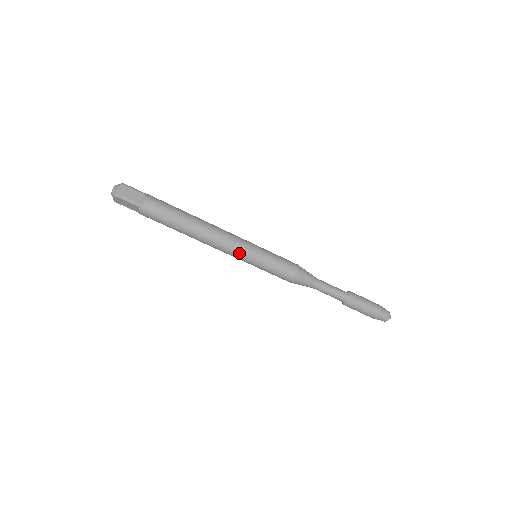
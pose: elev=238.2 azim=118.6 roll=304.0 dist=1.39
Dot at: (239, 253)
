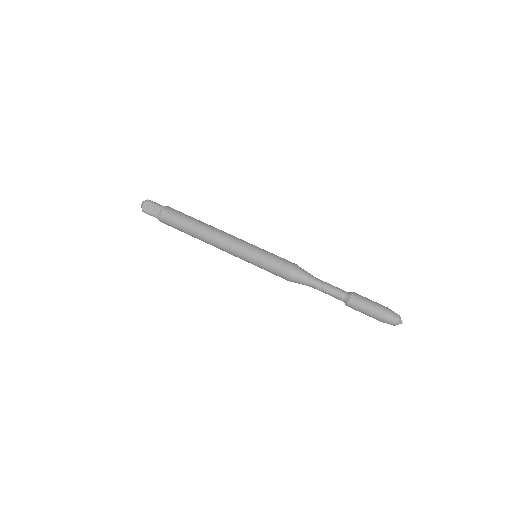
Dot at: (241, 244)
